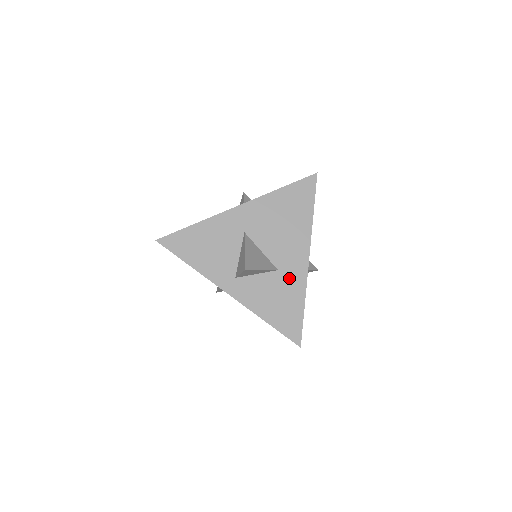
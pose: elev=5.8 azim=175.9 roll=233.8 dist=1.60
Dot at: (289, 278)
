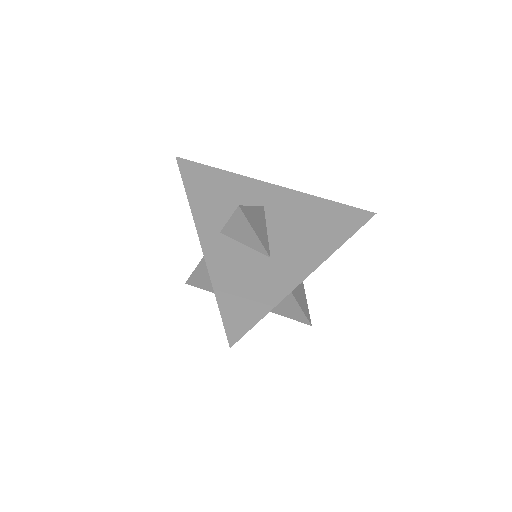
Dot at: (276, 272)
